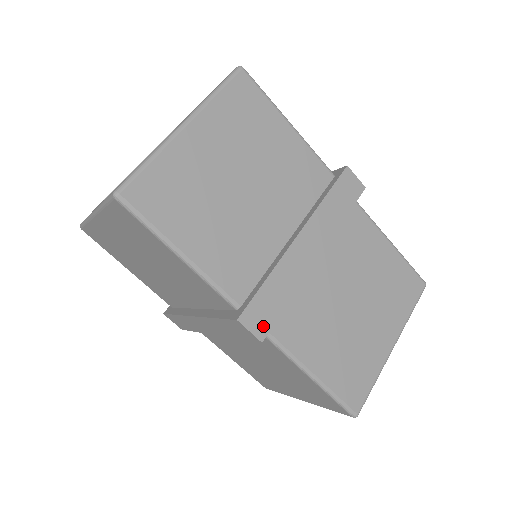
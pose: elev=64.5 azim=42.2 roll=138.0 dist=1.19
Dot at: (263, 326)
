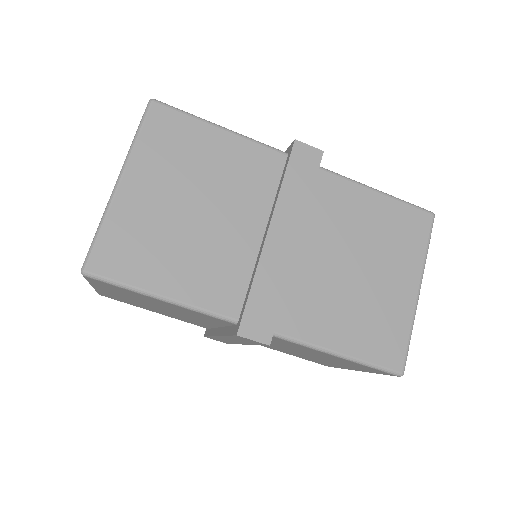
Dot at: (265, 330)
